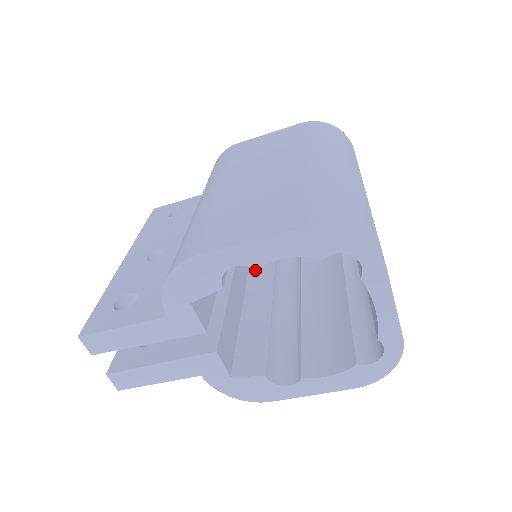
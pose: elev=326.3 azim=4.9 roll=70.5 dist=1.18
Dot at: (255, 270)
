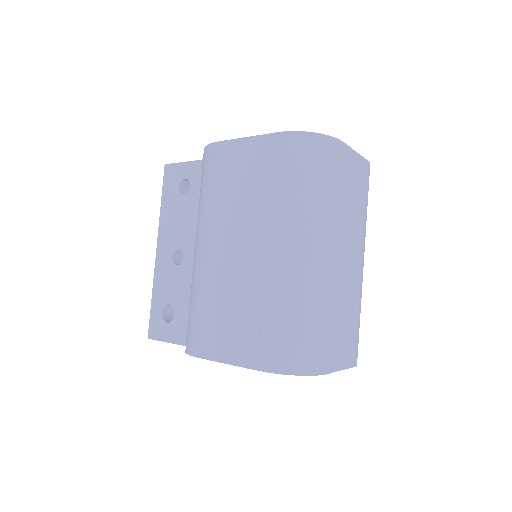
Dot at: occluded
